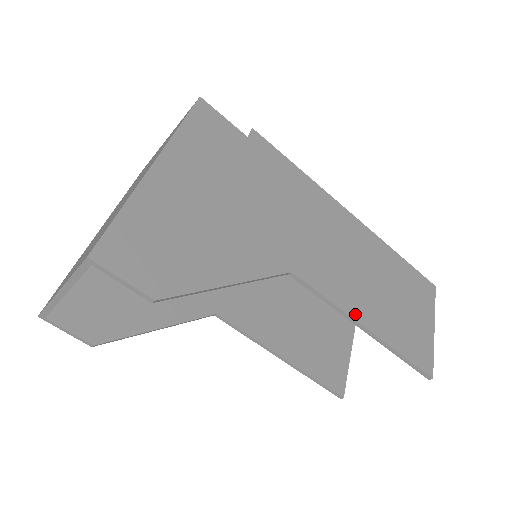
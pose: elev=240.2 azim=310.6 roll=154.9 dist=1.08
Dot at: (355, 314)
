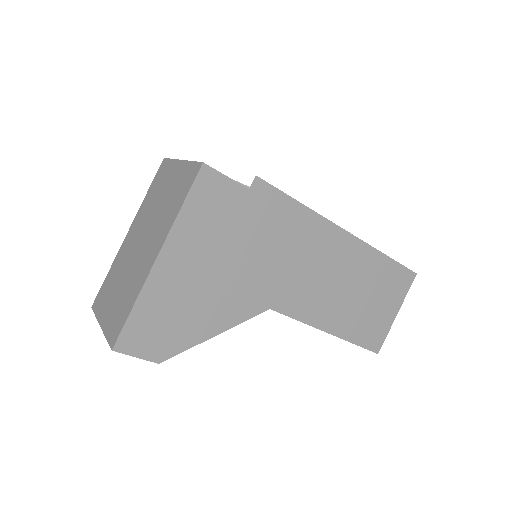
Dot at: (321, 325)
